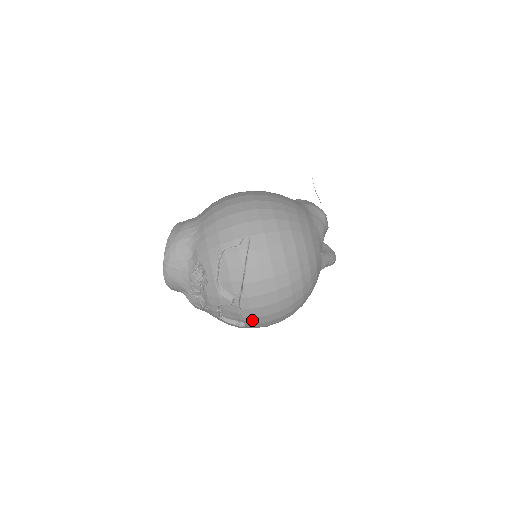
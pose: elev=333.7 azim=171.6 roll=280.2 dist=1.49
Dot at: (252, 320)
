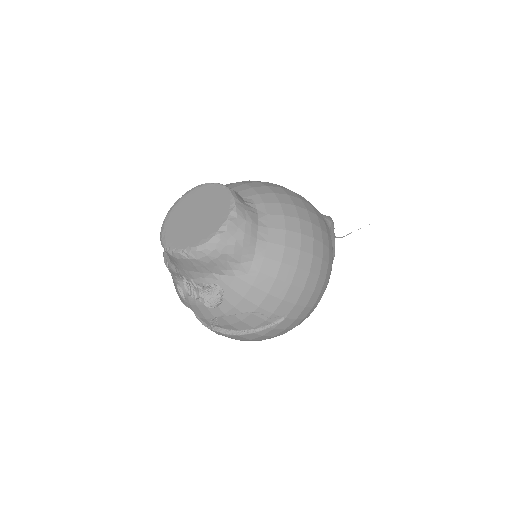
Dot at: occluded
